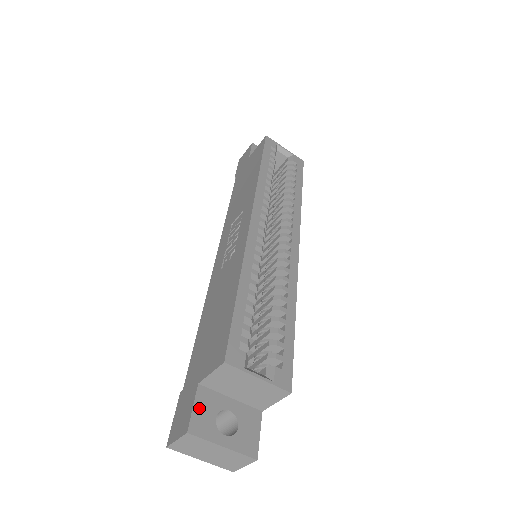
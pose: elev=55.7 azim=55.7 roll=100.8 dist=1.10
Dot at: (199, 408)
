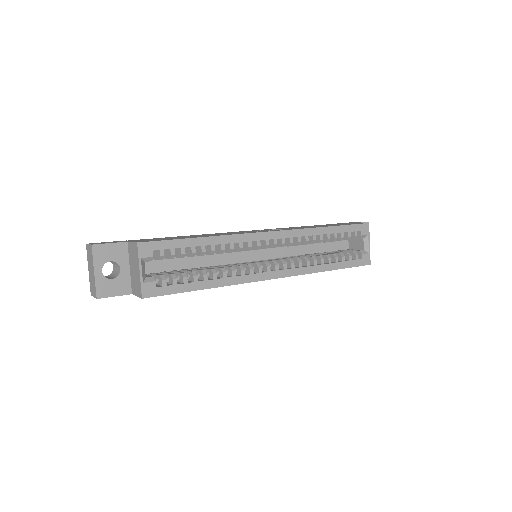
Dot at: (111, 247)
